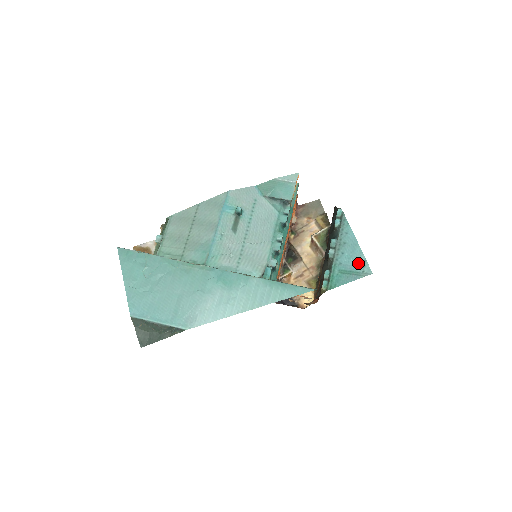
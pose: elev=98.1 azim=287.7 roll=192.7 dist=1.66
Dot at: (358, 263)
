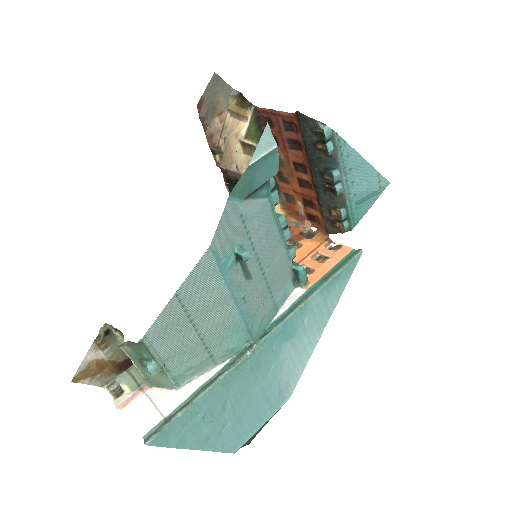
Dot at: (373, 182)
